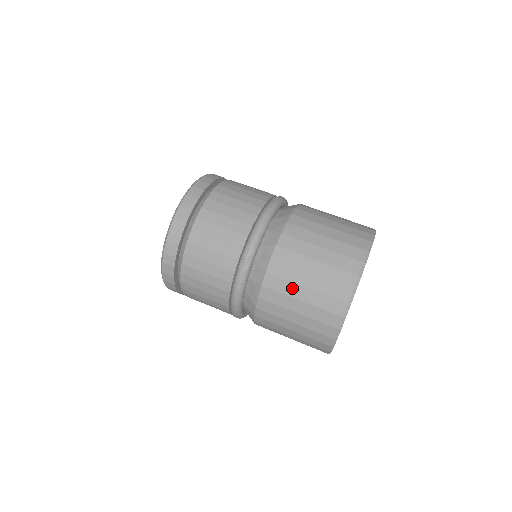
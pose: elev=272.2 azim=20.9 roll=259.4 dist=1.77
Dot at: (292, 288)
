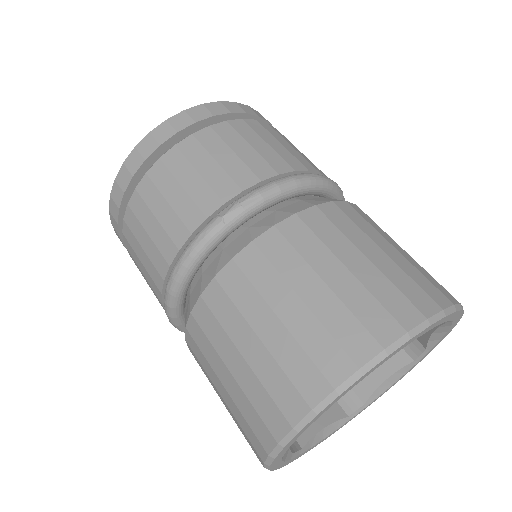
Dot at: (277, 287)
